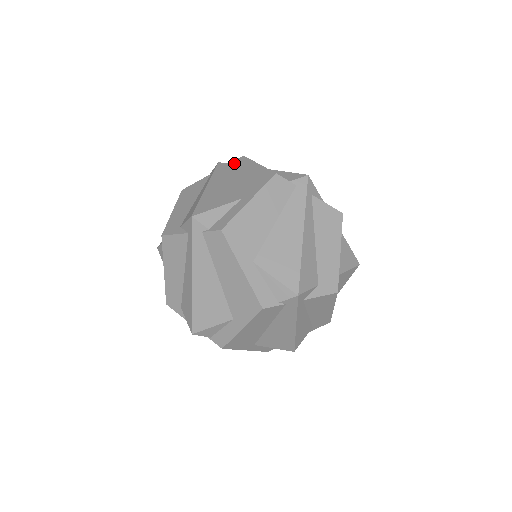
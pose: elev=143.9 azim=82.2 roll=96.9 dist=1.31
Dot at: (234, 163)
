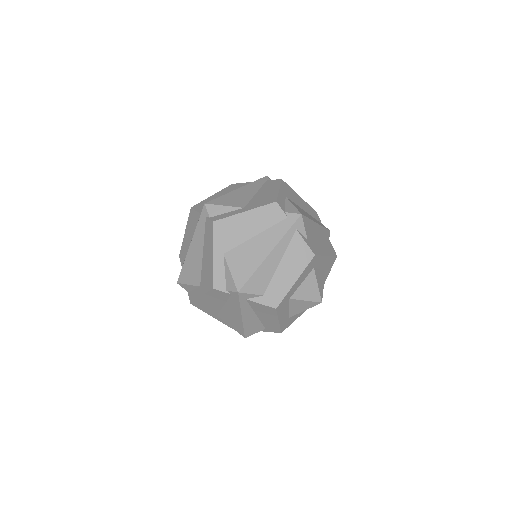
Dot at: (208, 224)
